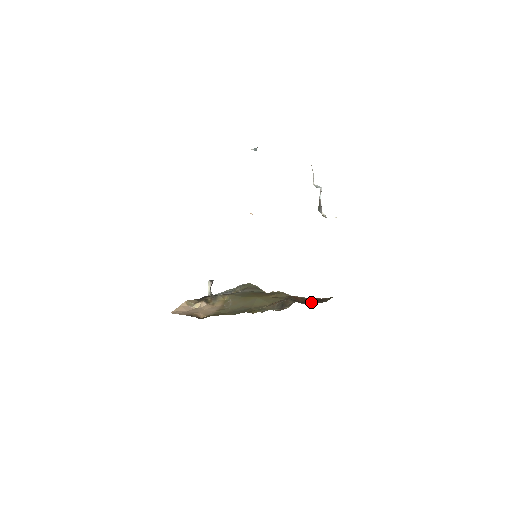
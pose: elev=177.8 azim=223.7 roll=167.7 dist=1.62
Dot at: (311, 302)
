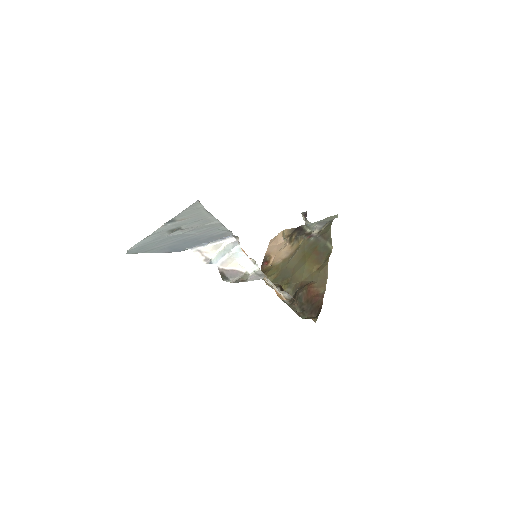
Dot at: (307, 309)
